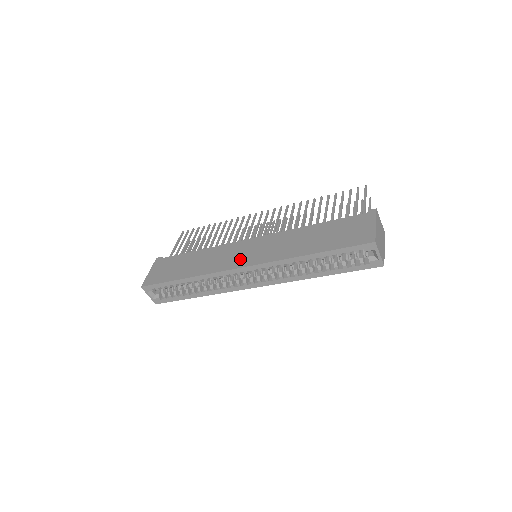
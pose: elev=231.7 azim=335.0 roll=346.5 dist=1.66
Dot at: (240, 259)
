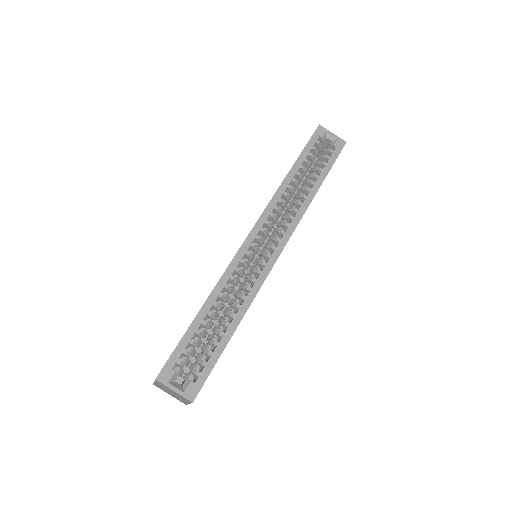
Dot at: occluded
